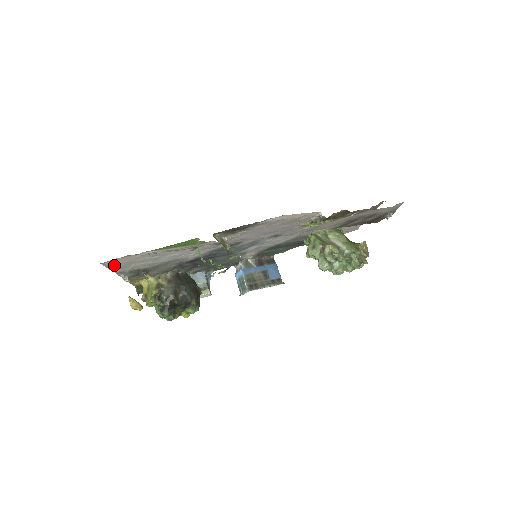
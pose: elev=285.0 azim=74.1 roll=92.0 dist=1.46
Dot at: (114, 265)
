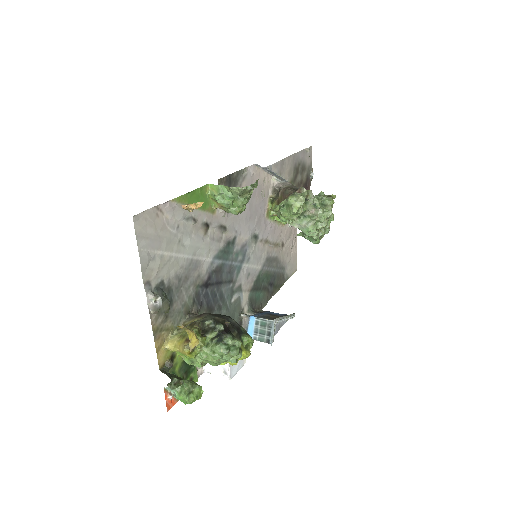
Dot at: (143, 239)
